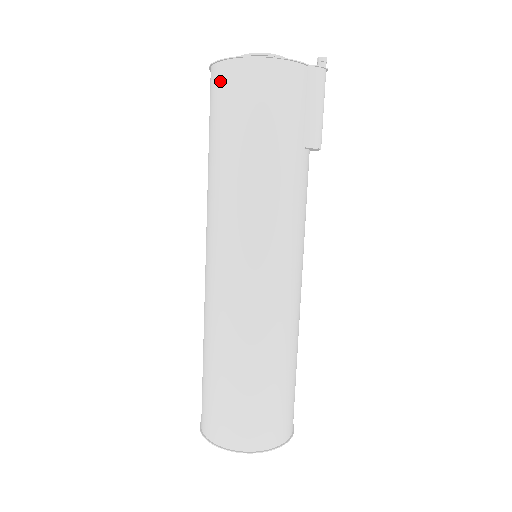
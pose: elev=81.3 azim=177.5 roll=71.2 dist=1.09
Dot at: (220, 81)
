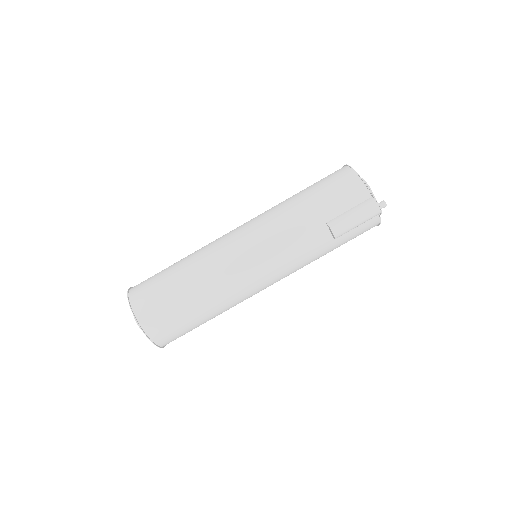
Dot at: occluded
